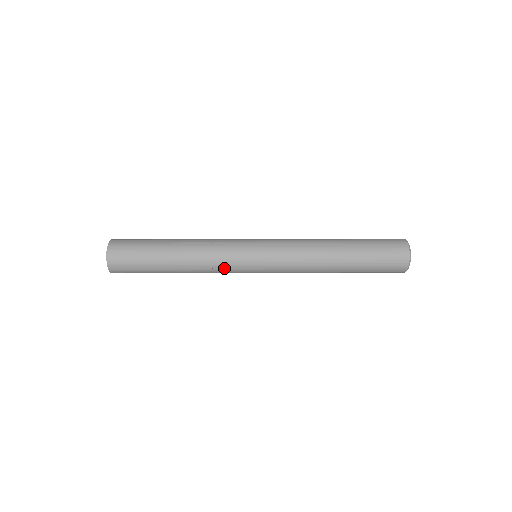
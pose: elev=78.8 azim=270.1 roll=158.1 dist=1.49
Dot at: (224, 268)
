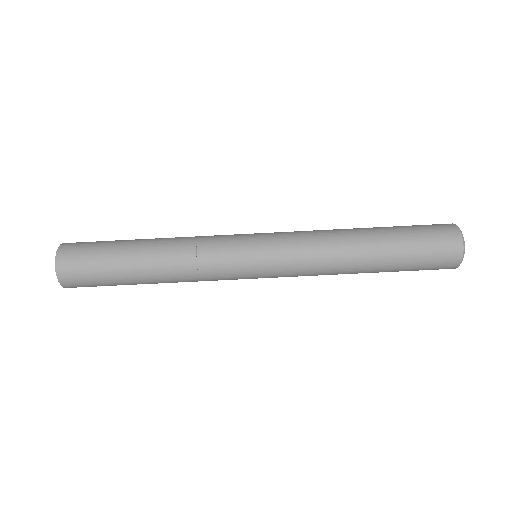
Dot at: (214, 274)
